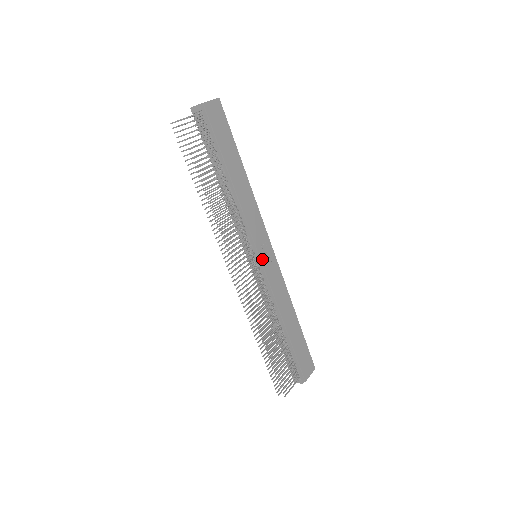
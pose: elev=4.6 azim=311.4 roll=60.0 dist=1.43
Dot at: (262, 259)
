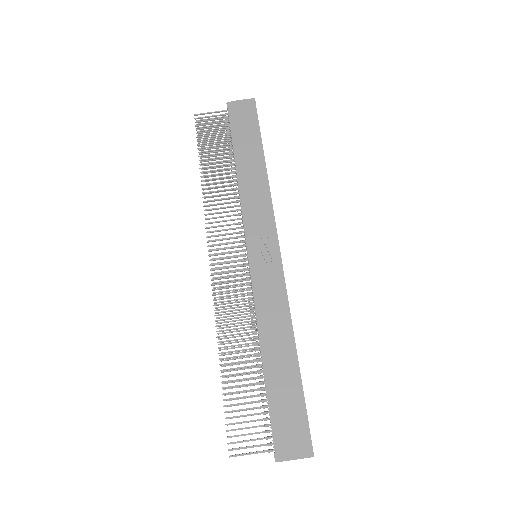
Dot at: (255, 257)
